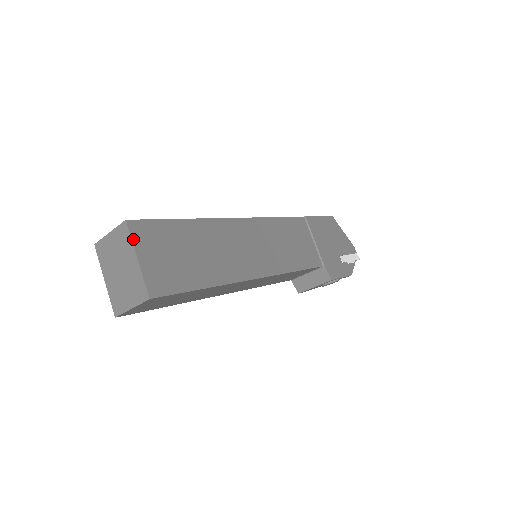
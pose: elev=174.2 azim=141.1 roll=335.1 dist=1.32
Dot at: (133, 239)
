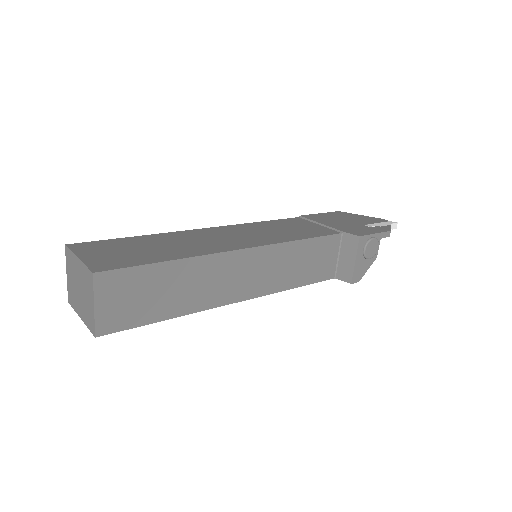
Dot at: (73, 251)
